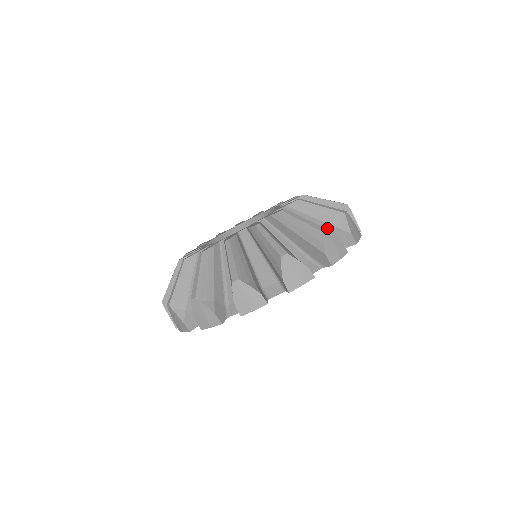
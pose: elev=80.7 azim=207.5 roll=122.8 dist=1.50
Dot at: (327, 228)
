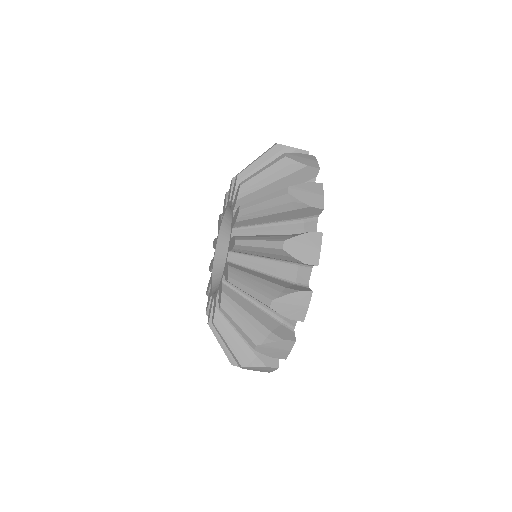
Dot at: occluded
